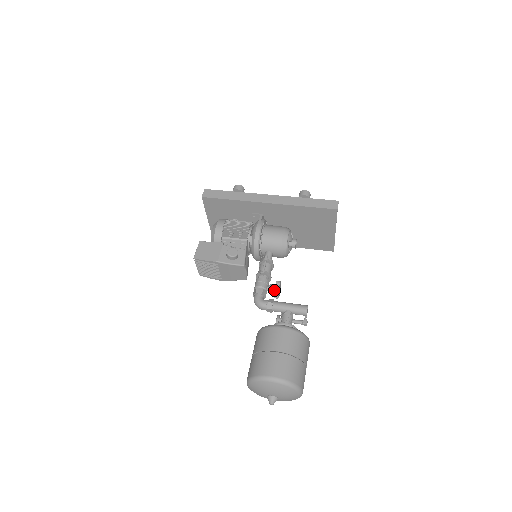
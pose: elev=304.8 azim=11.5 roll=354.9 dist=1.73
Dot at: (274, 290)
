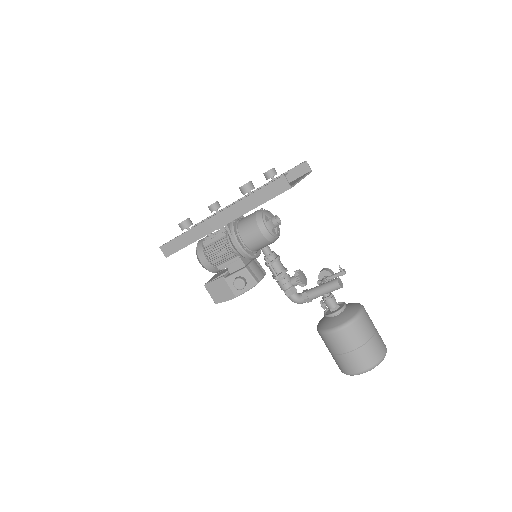
Dot at: occluded
